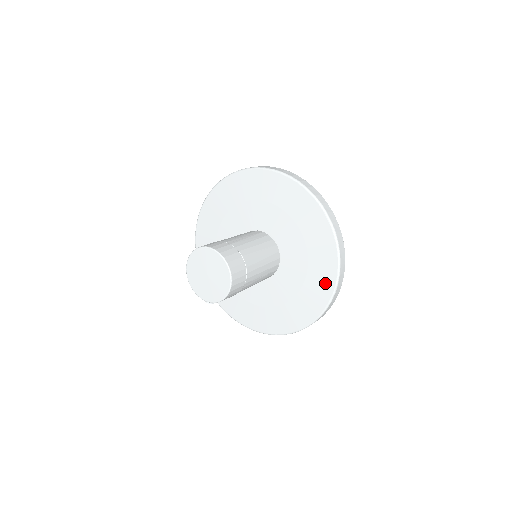
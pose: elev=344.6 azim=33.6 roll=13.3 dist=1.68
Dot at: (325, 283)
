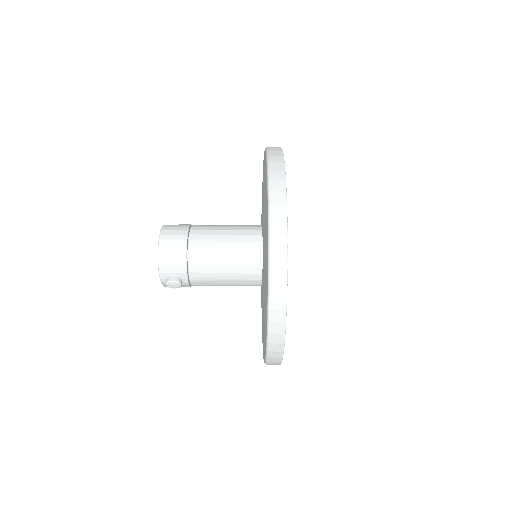
Dot at: occluded
